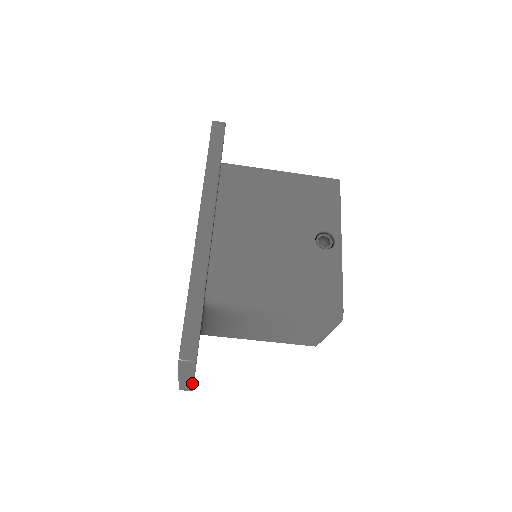
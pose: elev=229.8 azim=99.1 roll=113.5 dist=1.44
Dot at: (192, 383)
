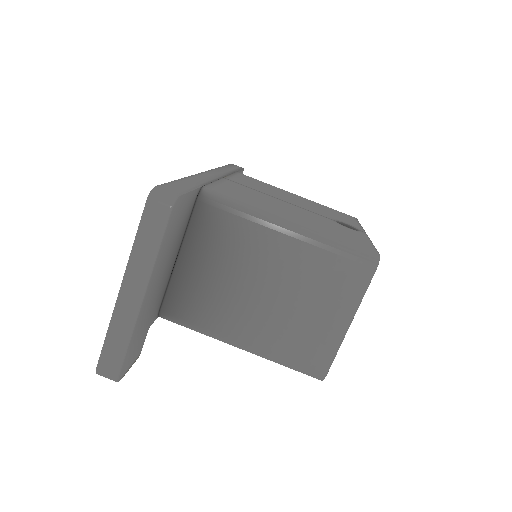
Dot at: (137, 309)
